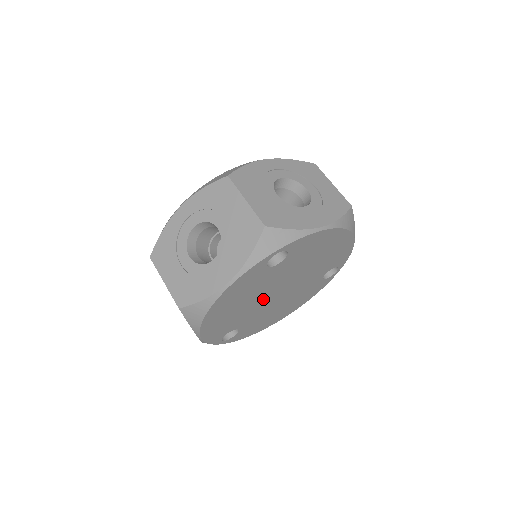
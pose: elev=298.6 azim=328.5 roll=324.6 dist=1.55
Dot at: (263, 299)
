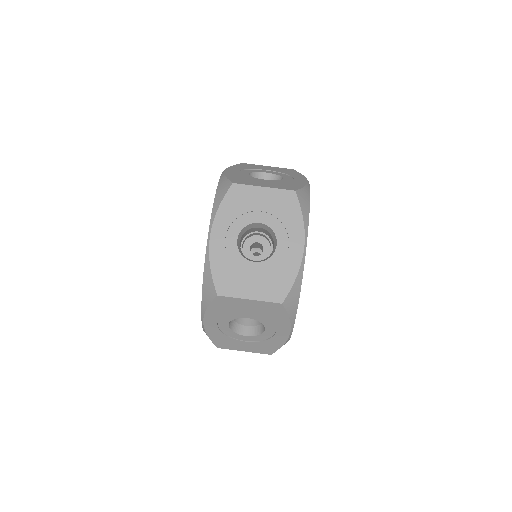
Dot at: occluded
